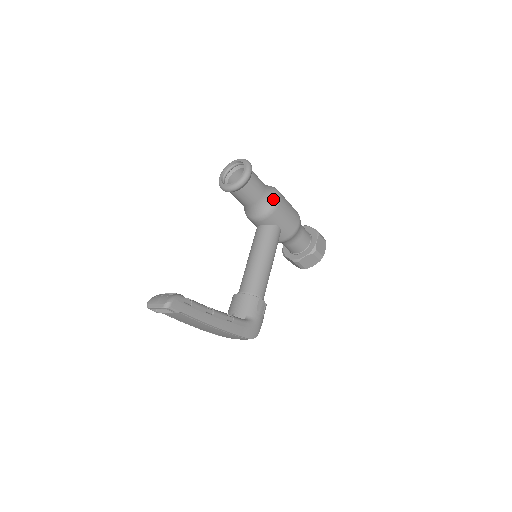
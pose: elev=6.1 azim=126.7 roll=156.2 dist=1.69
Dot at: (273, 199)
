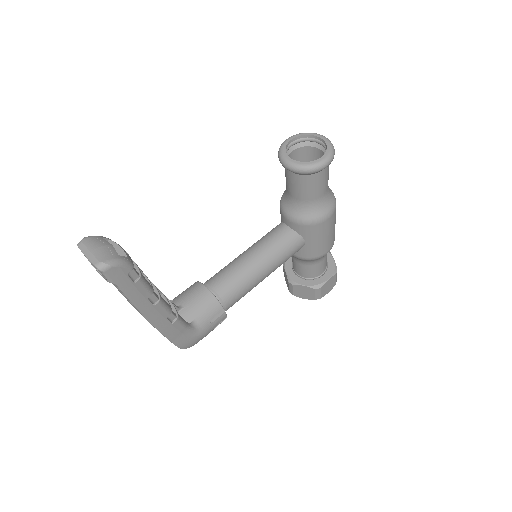
Dot at: (324, 210)
